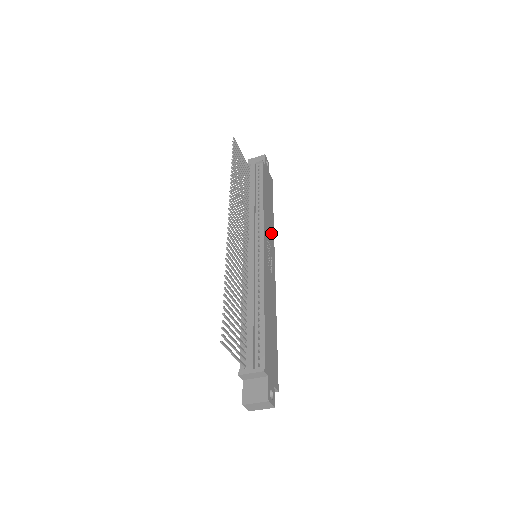
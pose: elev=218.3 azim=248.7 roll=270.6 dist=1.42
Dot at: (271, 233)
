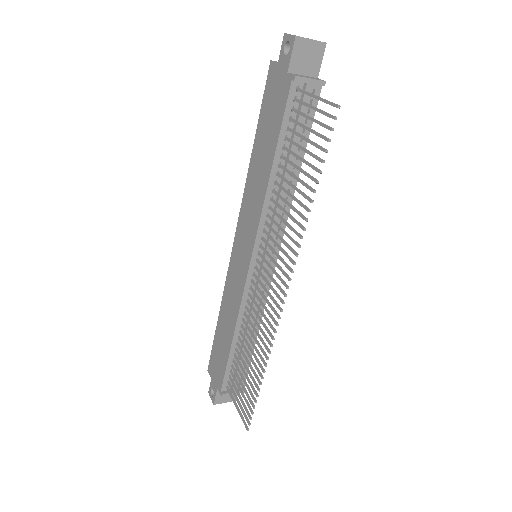
Dot at: occluded
